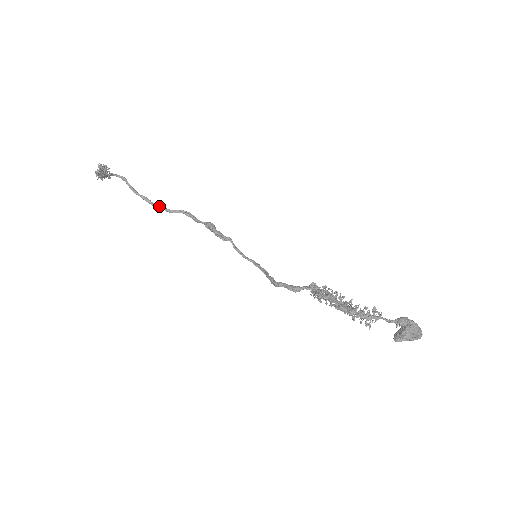
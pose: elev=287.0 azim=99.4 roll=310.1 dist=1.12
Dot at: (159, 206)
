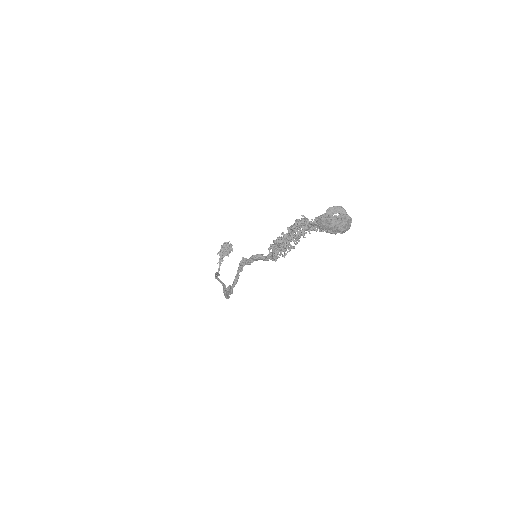
Dot at: occluded
